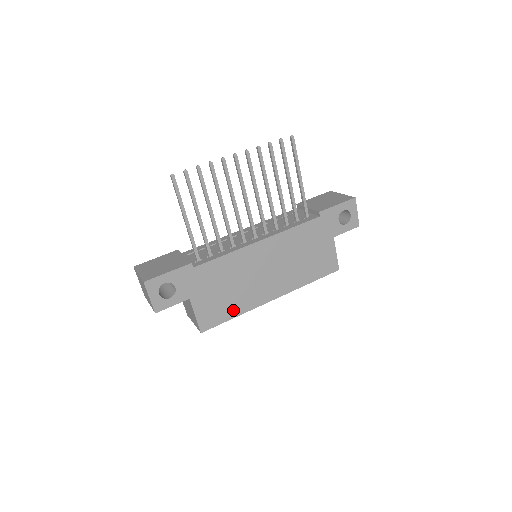
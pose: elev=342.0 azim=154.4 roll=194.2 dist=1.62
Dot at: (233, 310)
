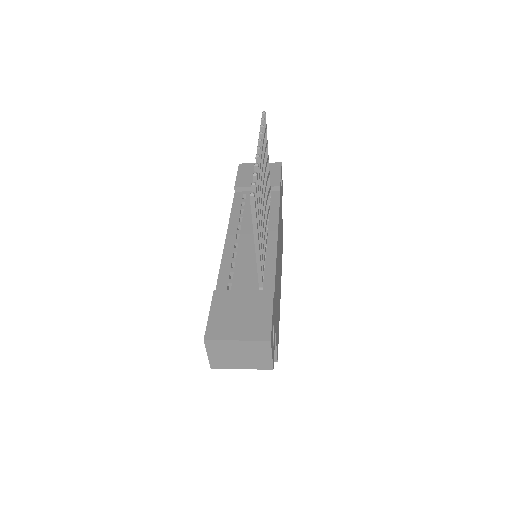
Dot at: (278, 320)
